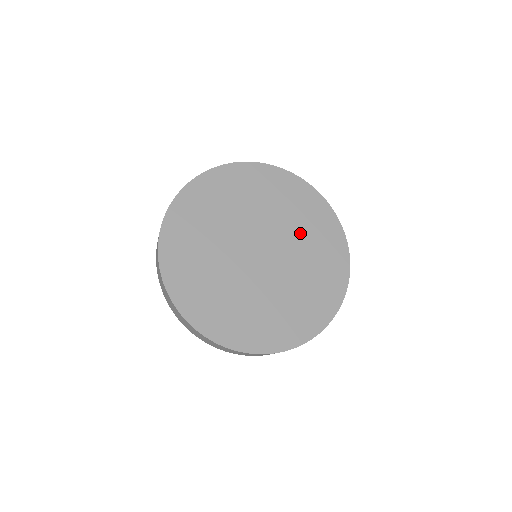
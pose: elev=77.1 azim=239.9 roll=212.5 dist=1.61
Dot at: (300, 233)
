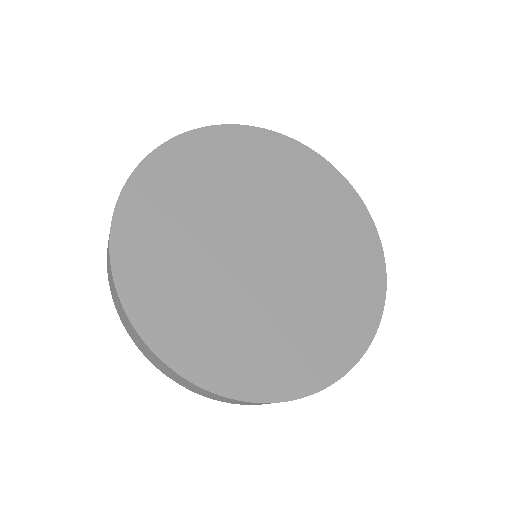
Dot at: (324, 239)
